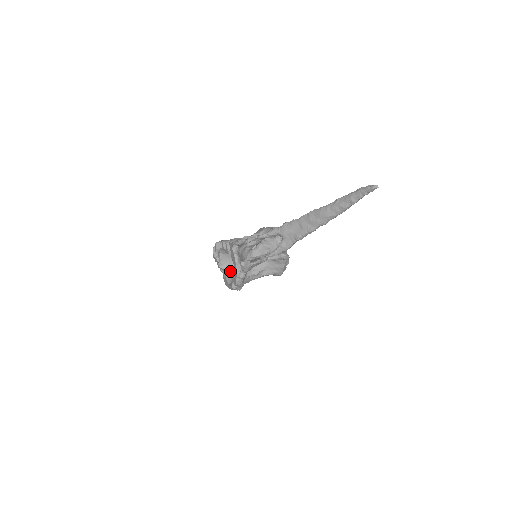
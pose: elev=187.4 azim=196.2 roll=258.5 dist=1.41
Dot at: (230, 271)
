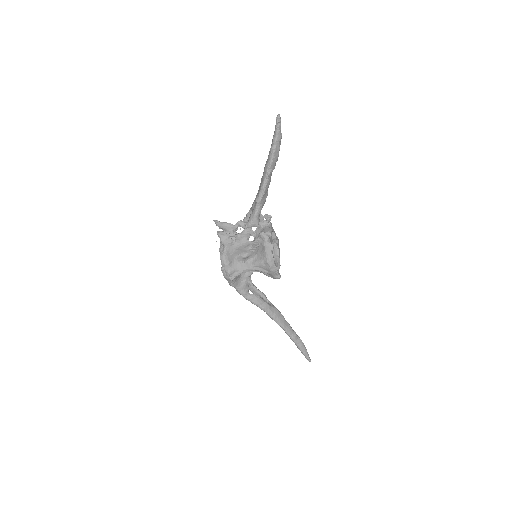
Dot at: occluded
